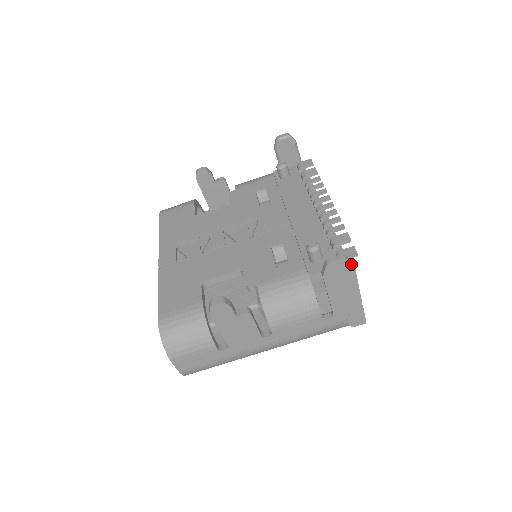
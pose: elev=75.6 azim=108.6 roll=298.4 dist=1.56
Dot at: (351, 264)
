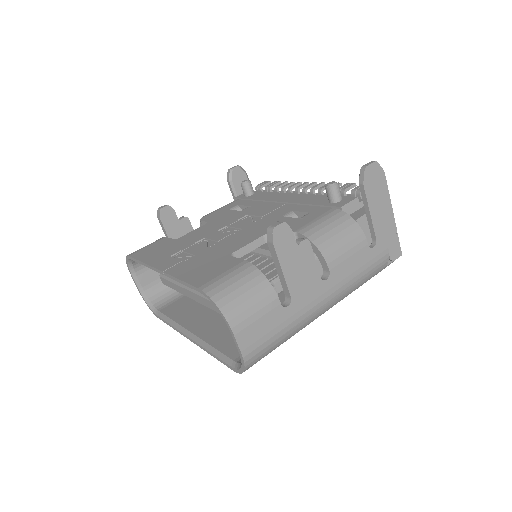
Dot at: (382, 170)
